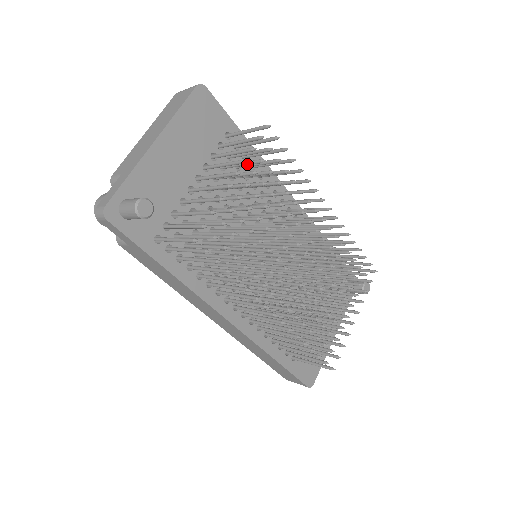
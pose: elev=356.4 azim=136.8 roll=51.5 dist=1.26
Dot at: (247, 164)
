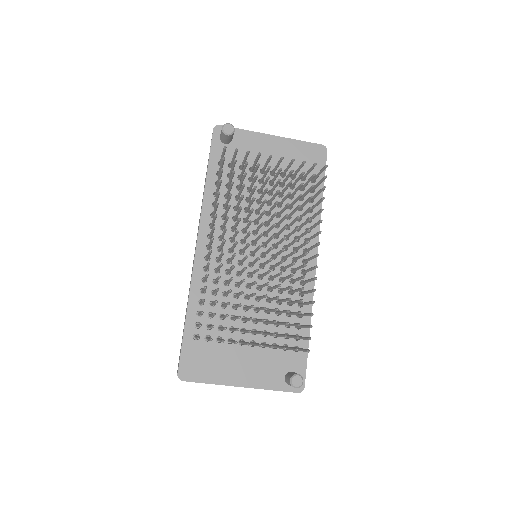
Dot at: (298, 177)
